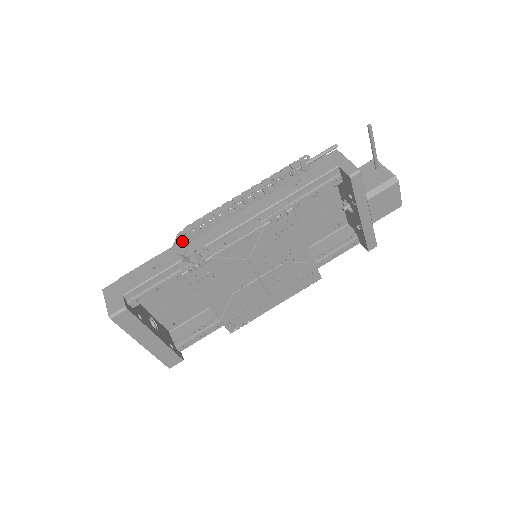
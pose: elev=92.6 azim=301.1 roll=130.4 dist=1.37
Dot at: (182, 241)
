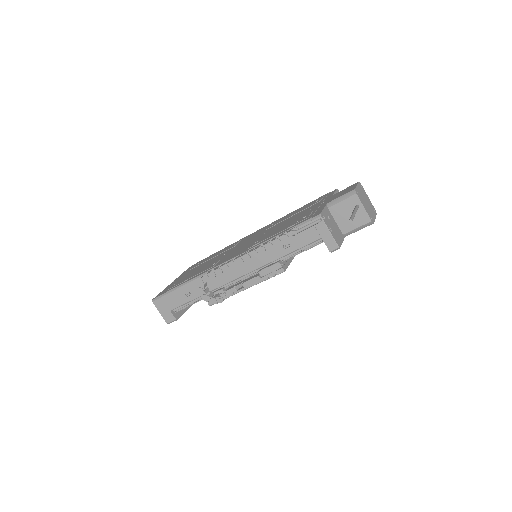
Dot at: (203, 289)
